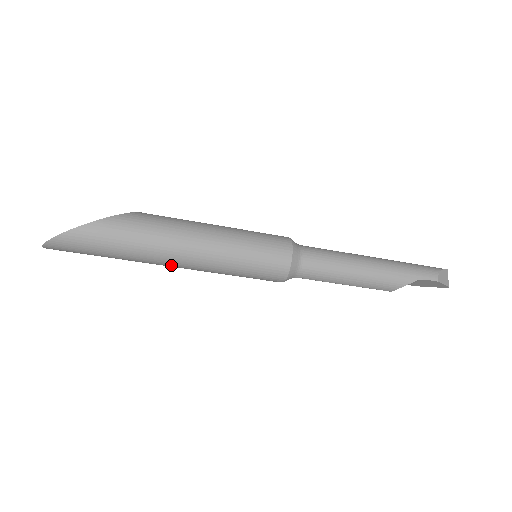
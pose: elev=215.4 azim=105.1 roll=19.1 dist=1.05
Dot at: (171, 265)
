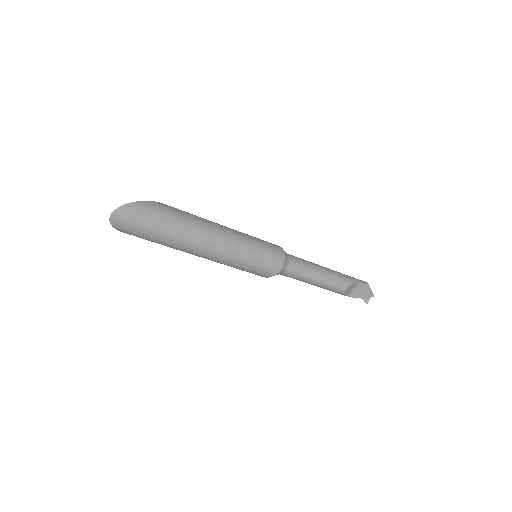
Dot at: (205, 246)
